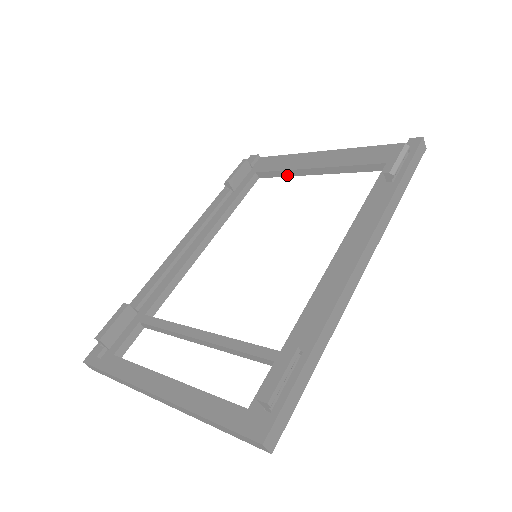
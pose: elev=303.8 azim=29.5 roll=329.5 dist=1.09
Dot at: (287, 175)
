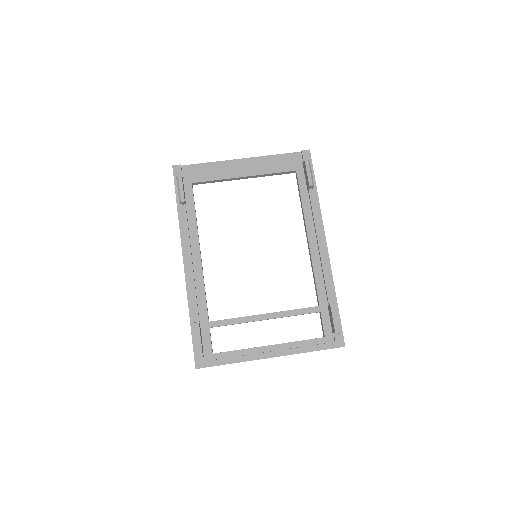
Dot at: (220, 181)
